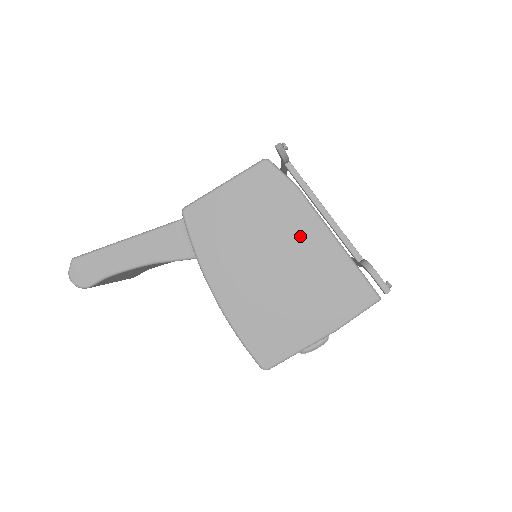
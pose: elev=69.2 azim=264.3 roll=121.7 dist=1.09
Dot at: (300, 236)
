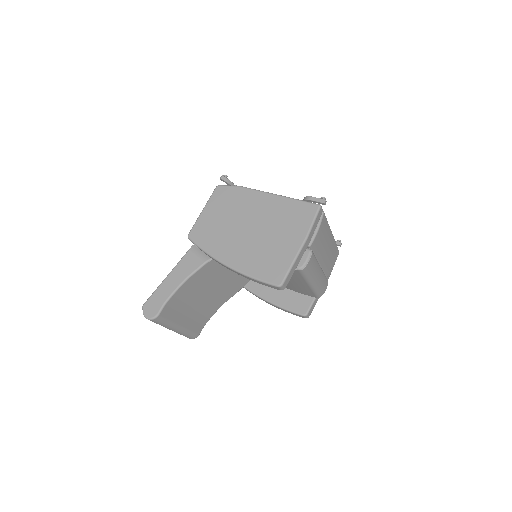
Dot at: (256, 206)
